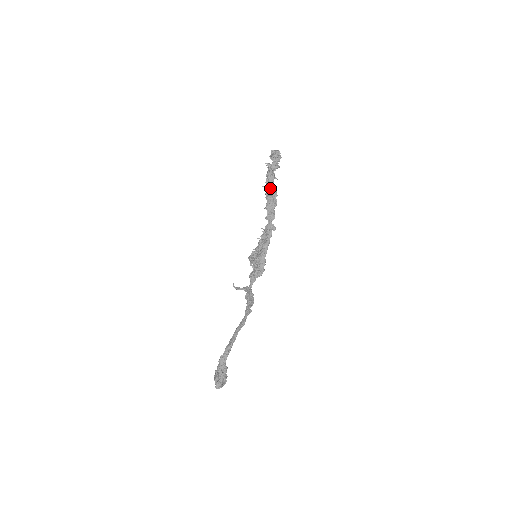
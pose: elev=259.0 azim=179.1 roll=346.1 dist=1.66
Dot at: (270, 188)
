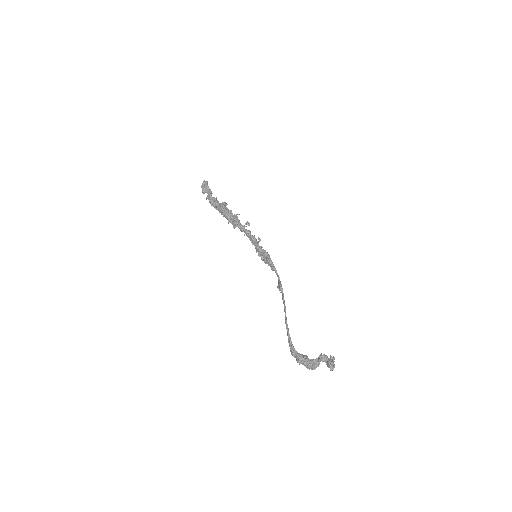
Dot at: (218, 209)
